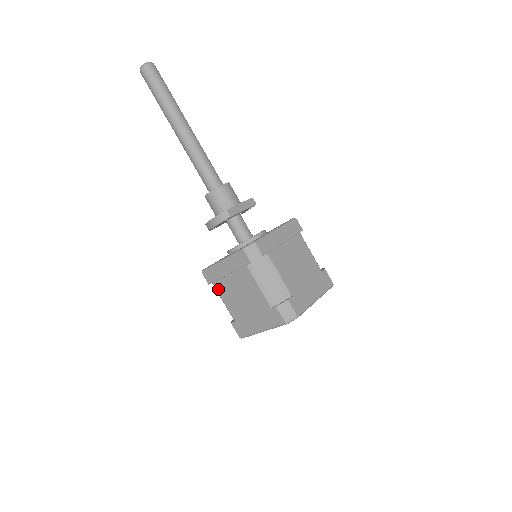
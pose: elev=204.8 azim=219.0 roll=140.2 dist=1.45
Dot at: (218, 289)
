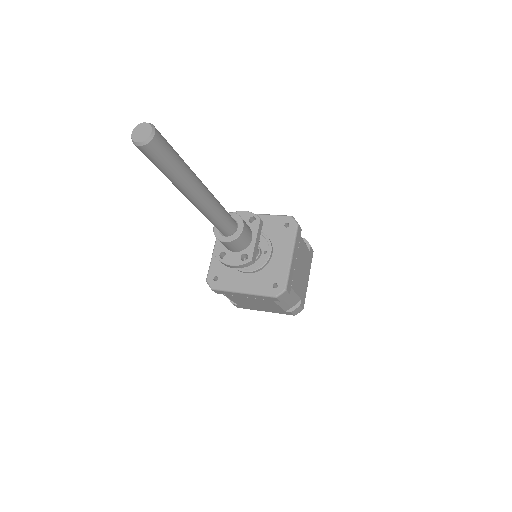
Dot at: (228, 297)
